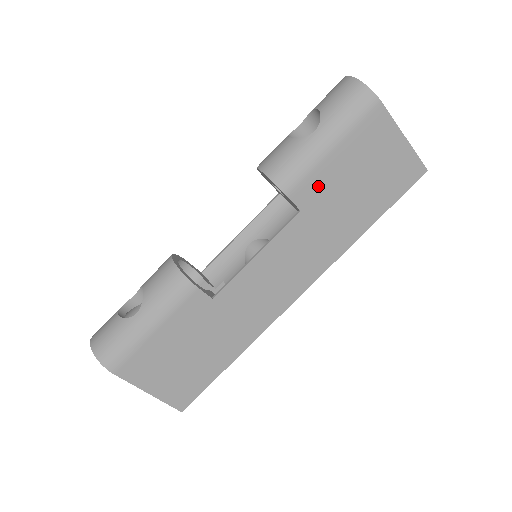
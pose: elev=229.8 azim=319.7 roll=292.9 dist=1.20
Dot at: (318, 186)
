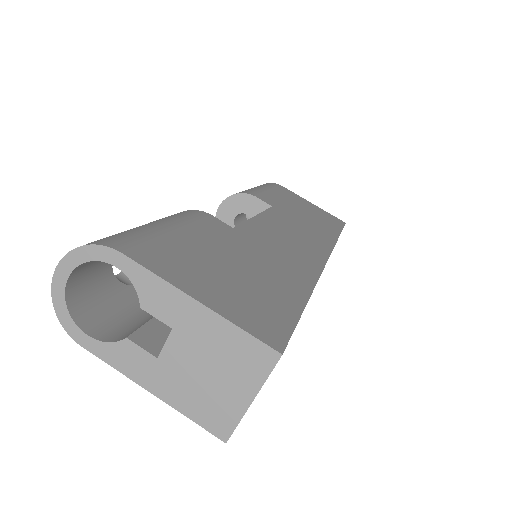
Dot at: (274, 201)
